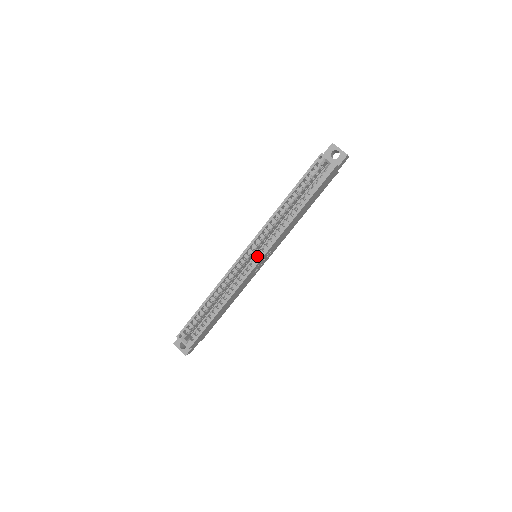
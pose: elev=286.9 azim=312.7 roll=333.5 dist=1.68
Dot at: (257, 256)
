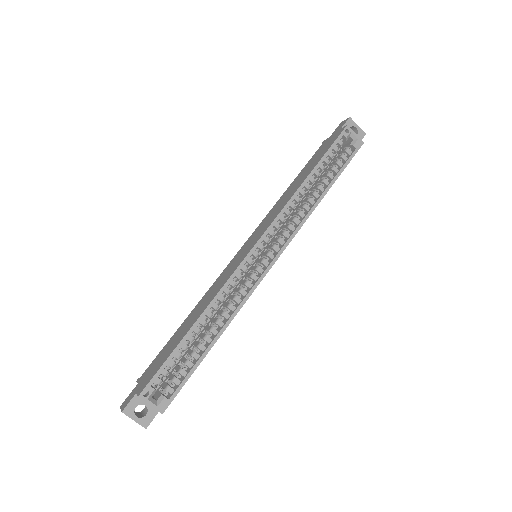
Dot at: (271, 254)
